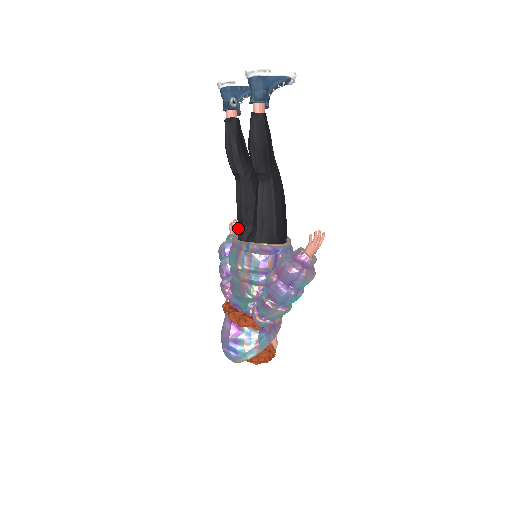
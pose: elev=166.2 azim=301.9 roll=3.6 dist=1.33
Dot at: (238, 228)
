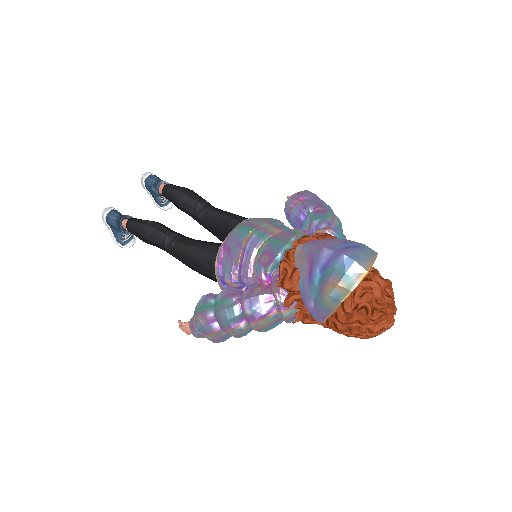
Dot at: (213, 252)
